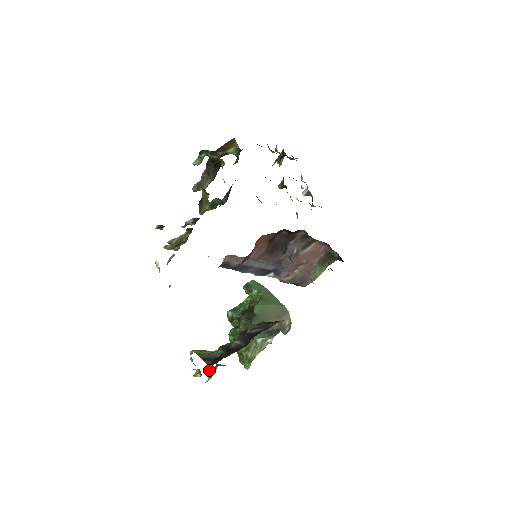
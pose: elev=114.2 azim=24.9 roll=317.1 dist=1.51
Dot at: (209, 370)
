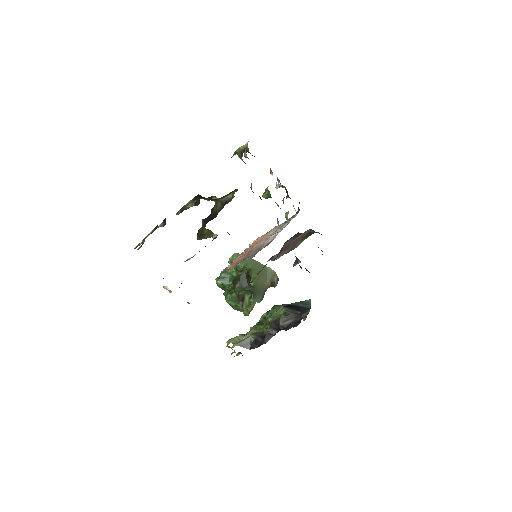
Dot at: occluded
